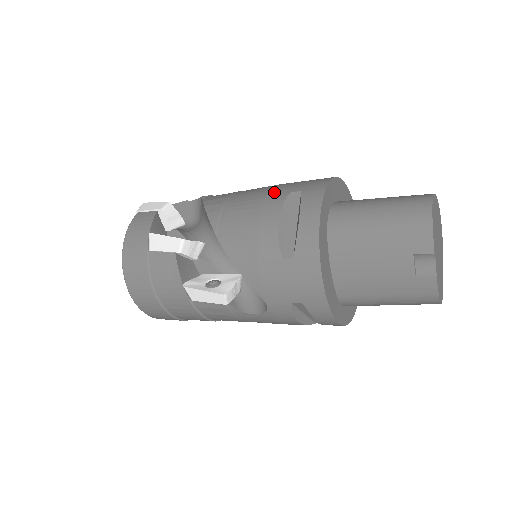
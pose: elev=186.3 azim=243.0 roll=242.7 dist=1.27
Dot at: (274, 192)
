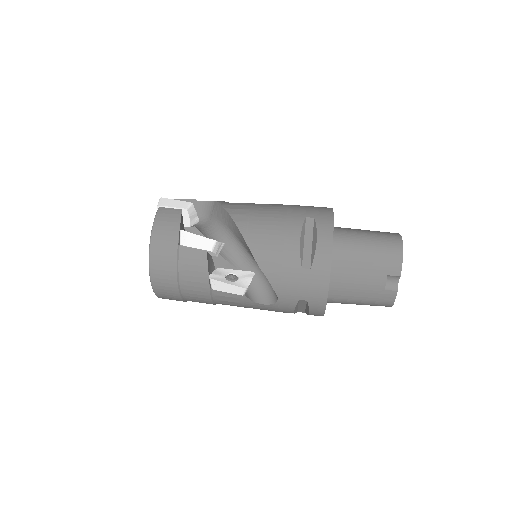
Dot at: (291, 214)
